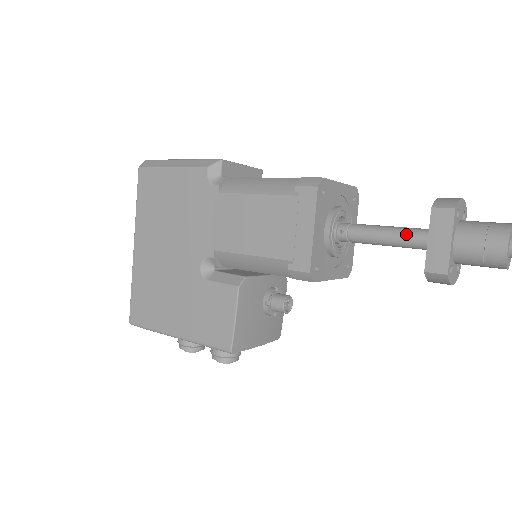
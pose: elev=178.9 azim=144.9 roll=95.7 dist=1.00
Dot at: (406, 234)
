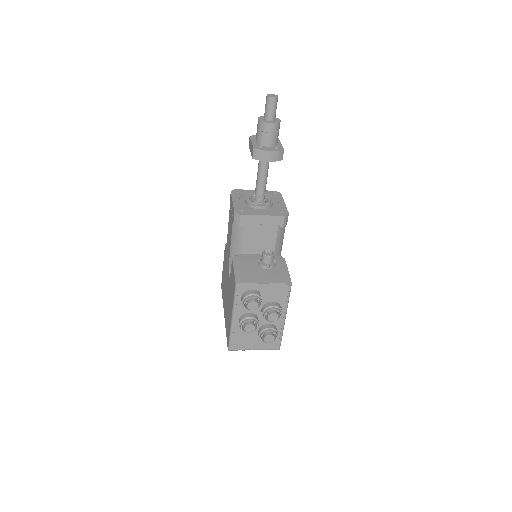
Dot at: (258, 165)
